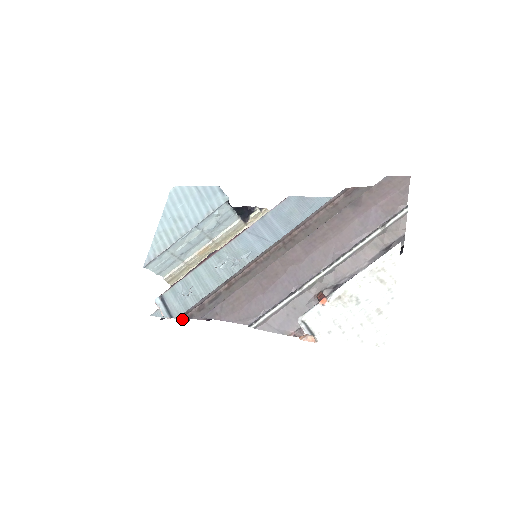
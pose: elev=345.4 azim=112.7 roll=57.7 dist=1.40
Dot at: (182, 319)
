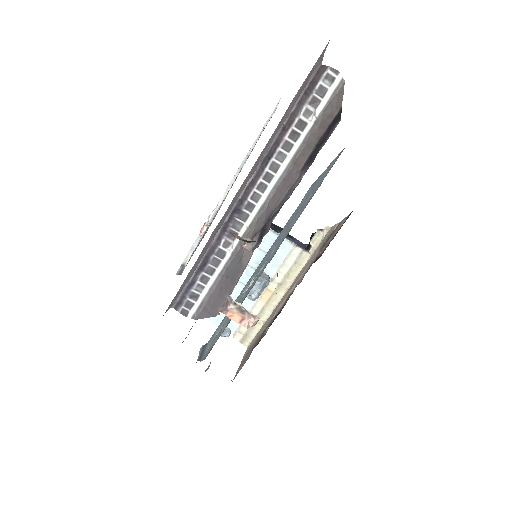
Dot at: (204, 359)
